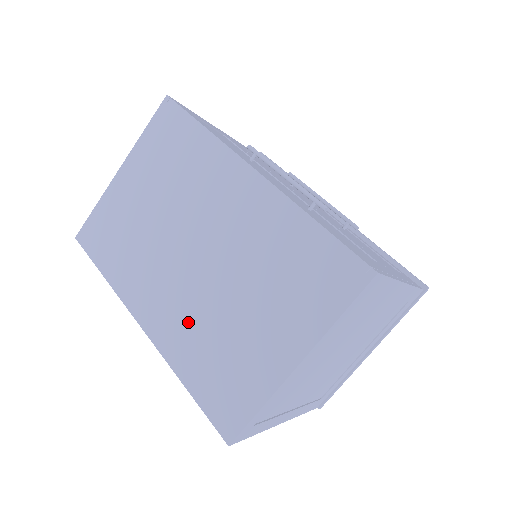
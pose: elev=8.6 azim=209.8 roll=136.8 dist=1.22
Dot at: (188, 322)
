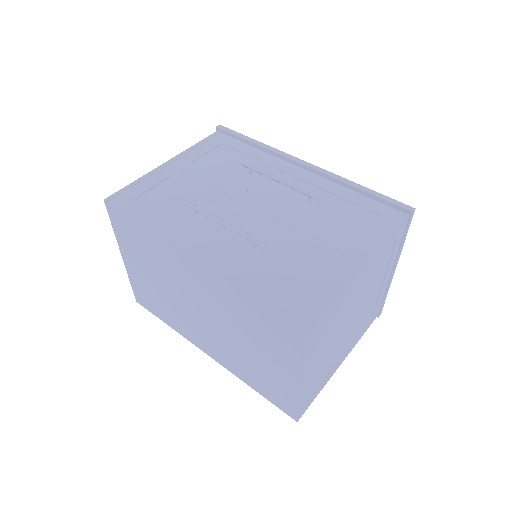
Dot at: (229, 355)
